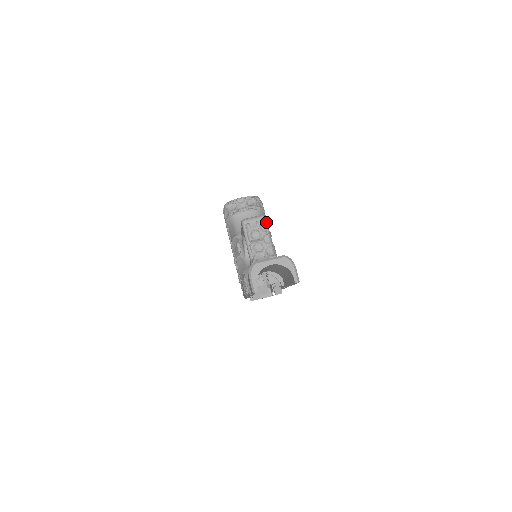
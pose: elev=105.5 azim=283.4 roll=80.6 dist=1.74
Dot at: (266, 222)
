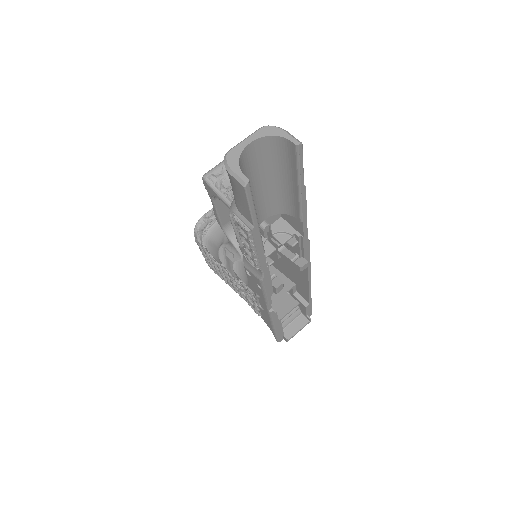
Dot at: occluded
